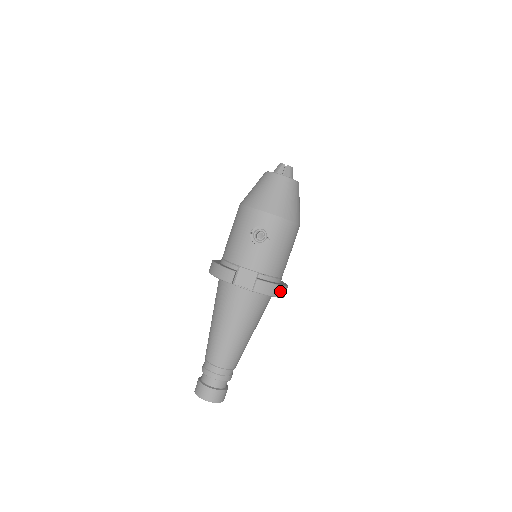
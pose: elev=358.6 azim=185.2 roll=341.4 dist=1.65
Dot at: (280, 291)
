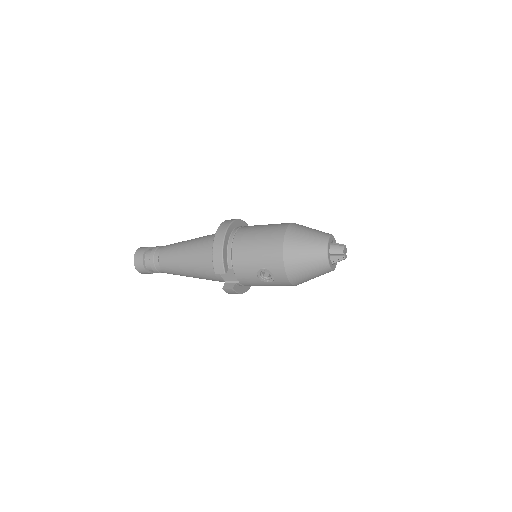
Dot at: occluded
